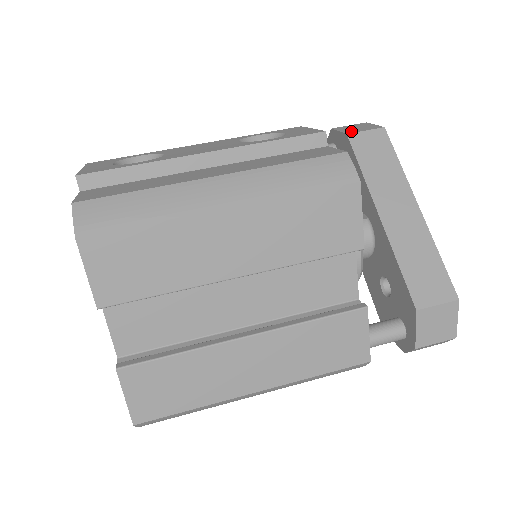
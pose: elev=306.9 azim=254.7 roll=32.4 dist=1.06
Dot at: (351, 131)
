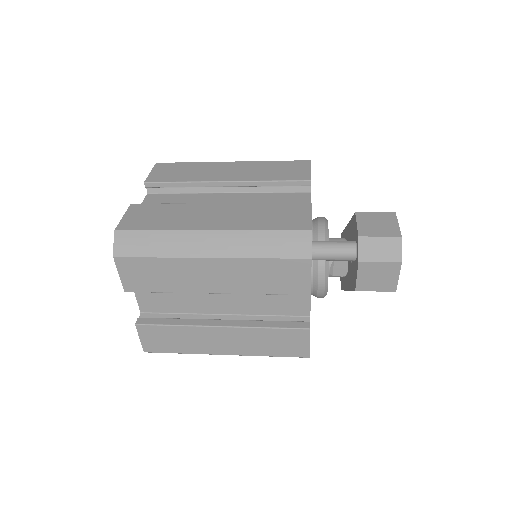
Dot at: occluded
